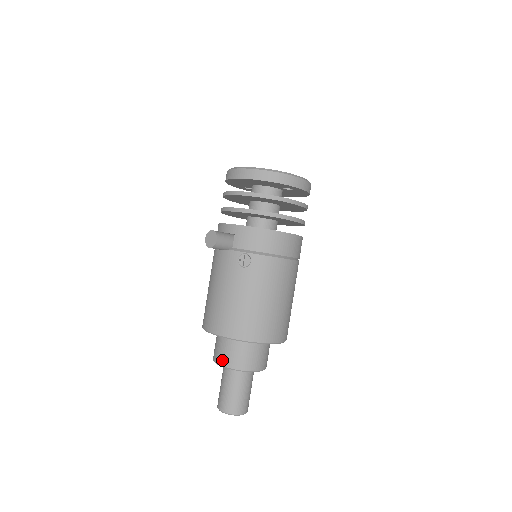
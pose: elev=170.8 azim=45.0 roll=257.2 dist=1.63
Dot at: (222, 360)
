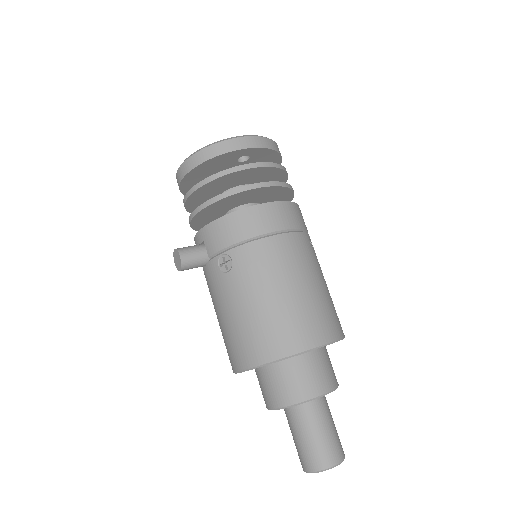
Dot at: (269, 401)
